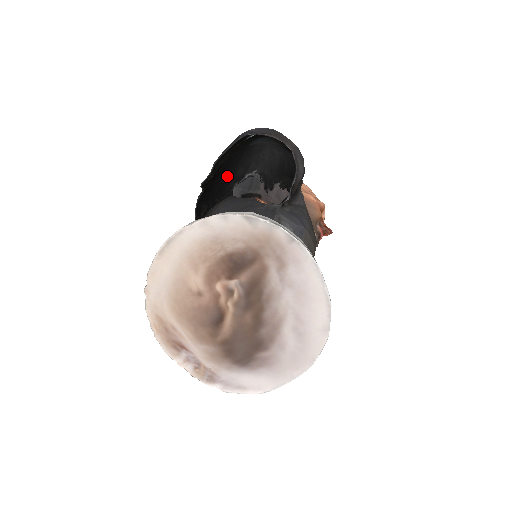
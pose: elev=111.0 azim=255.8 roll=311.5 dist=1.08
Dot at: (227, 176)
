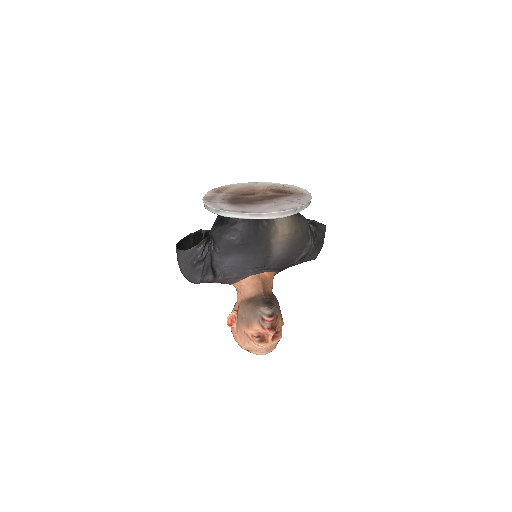
Dot at: occluded
